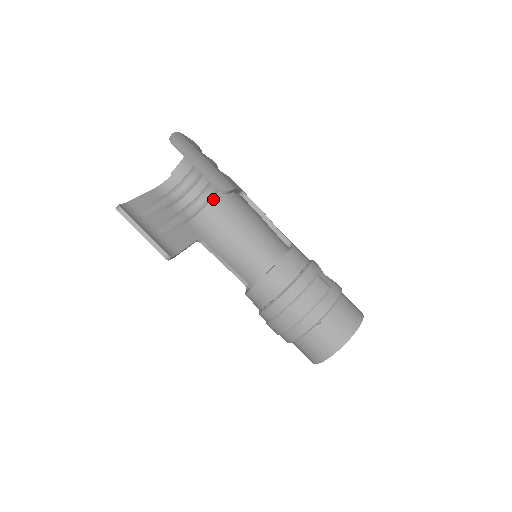
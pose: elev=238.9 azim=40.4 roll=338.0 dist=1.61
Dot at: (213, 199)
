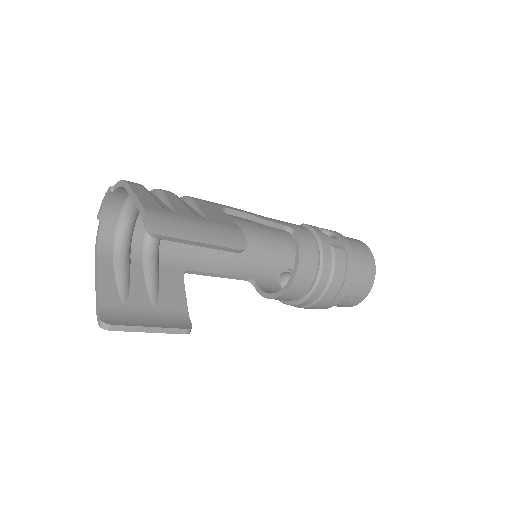
Dot at: occluded
